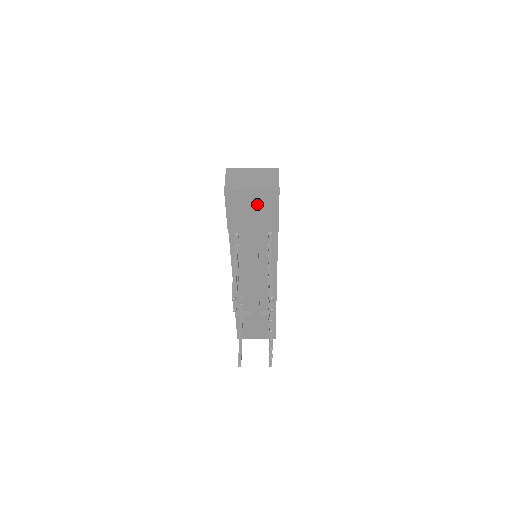
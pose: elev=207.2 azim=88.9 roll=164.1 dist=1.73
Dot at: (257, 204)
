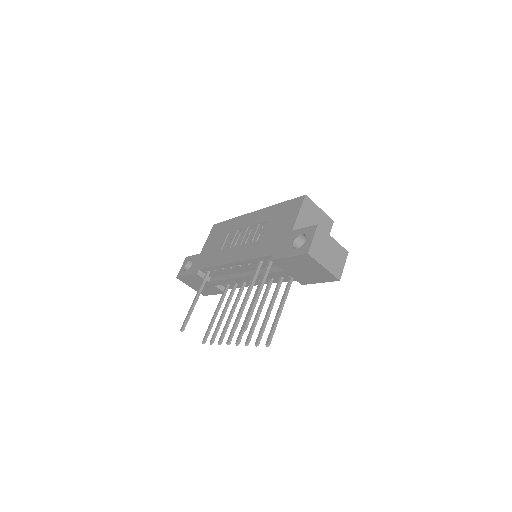
Dot at: (315, 271)
